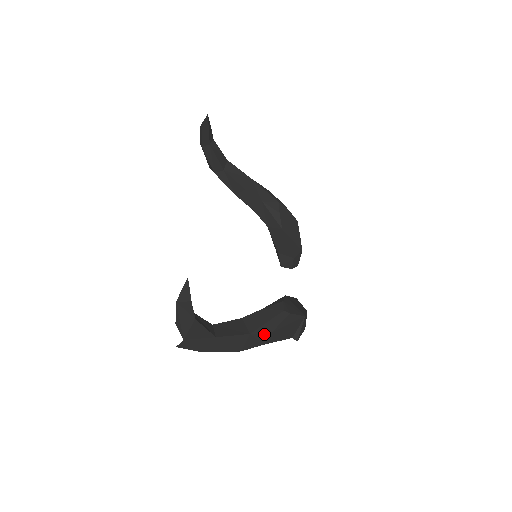
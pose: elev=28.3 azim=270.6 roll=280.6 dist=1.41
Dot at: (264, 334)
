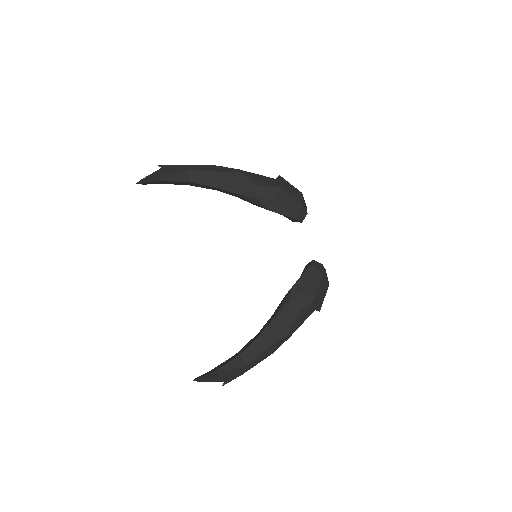
Dot at: (282, 339)
